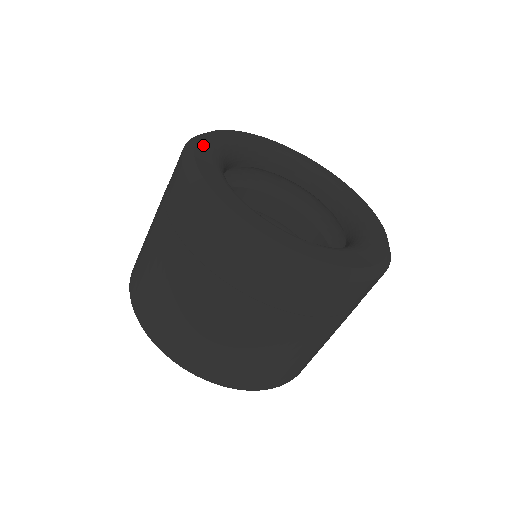
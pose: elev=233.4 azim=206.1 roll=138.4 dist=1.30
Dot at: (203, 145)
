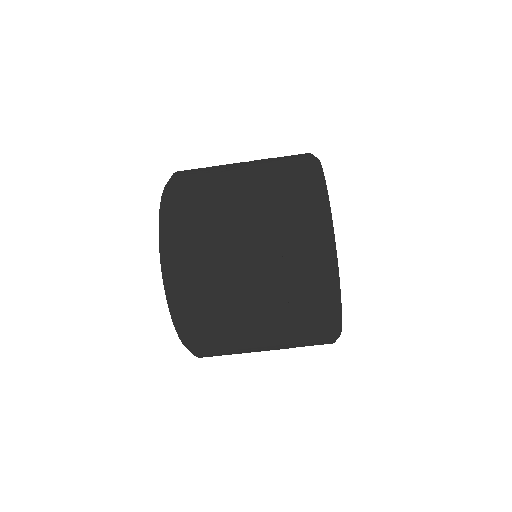
Dot at: occluded
